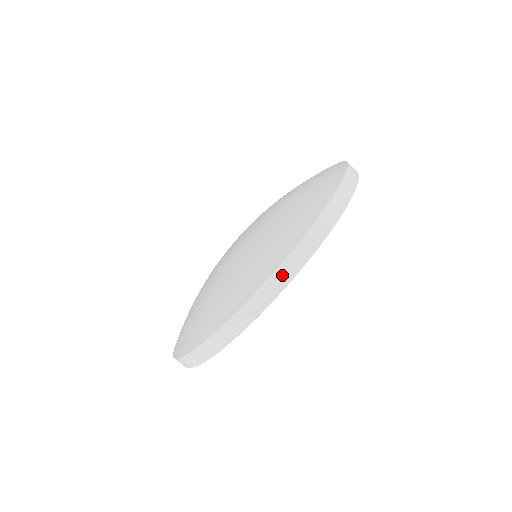
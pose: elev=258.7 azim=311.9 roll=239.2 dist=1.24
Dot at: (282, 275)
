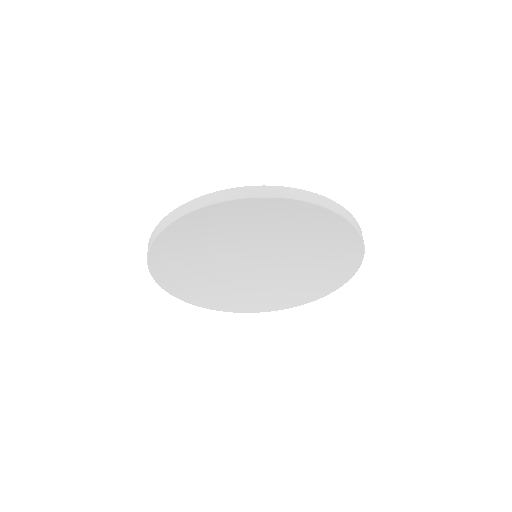
Dot at: (359, 227)
